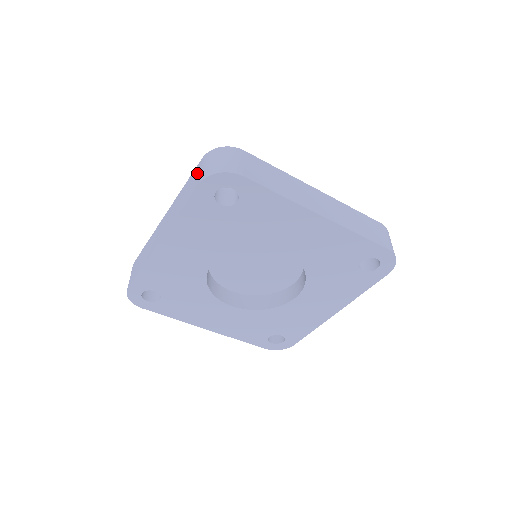
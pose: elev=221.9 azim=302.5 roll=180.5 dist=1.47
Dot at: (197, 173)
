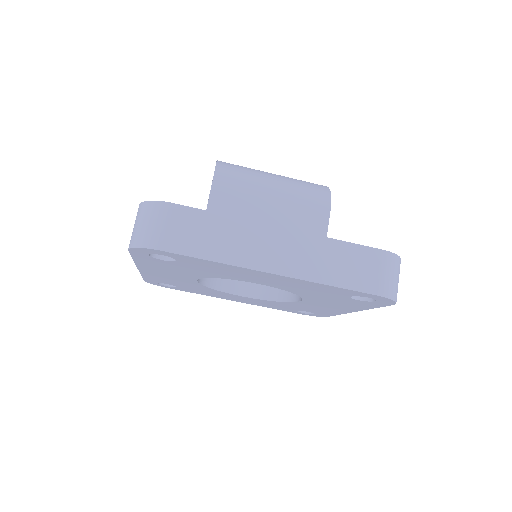
Dot at: occluded
